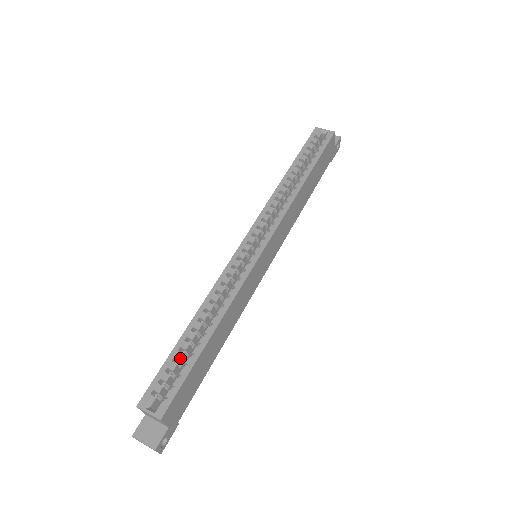
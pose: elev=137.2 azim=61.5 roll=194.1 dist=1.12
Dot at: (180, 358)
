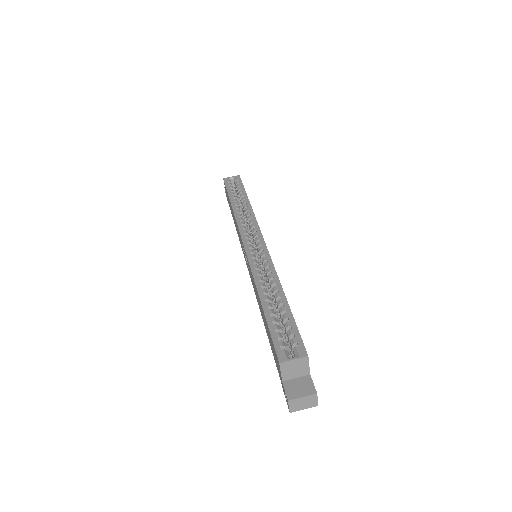
Dot at: (277, 320)
